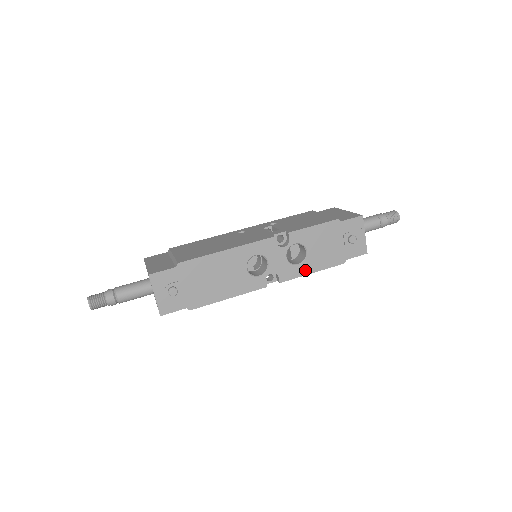
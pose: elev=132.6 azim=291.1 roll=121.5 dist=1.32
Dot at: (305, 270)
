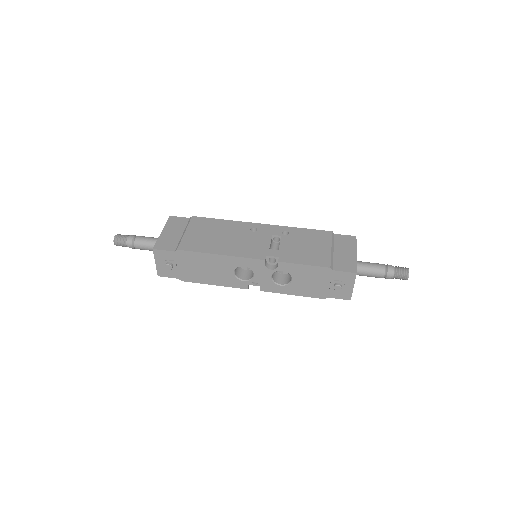
Dot at: (286, 291)
